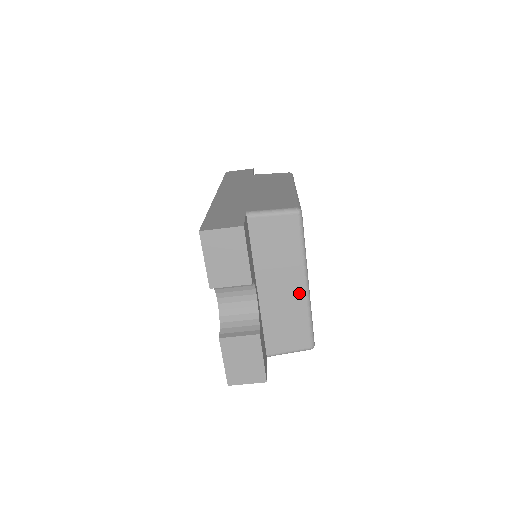
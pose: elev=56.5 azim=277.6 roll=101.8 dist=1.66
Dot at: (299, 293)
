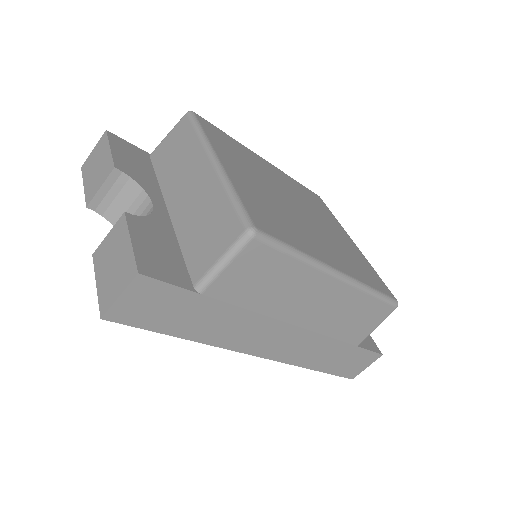
Dot at: (208, 176)
